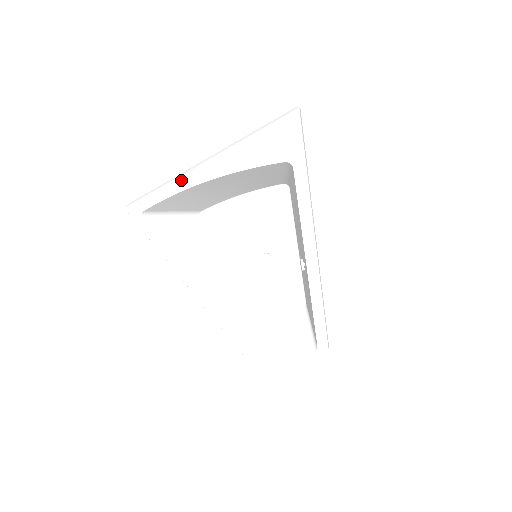
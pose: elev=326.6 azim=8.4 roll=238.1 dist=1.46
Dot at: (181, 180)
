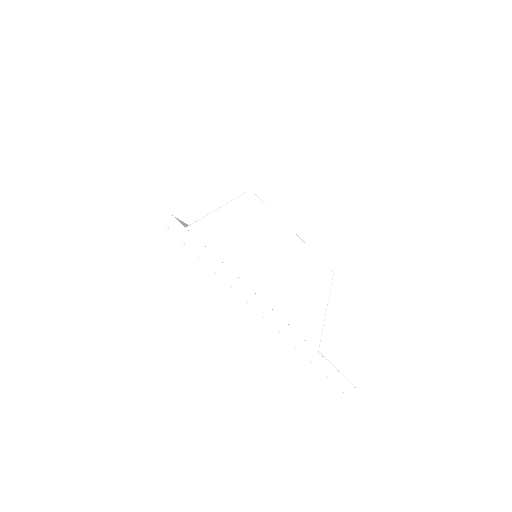
Dot at: (233, 288)
